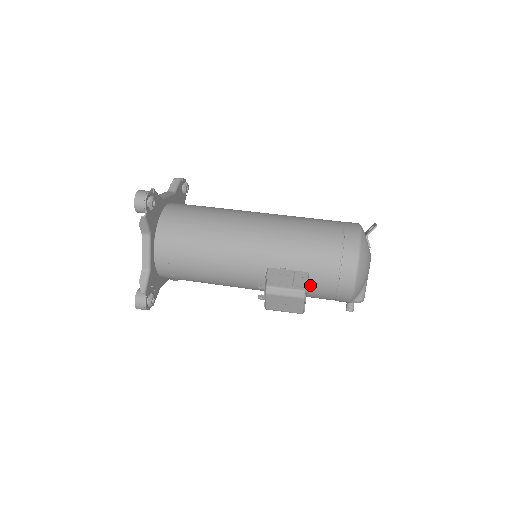
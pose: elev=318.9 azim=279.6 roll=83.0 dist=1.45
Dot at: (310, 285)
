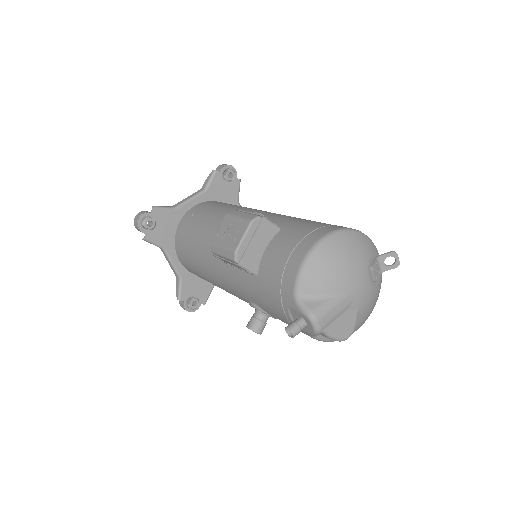
Dot at: (271, 244)
